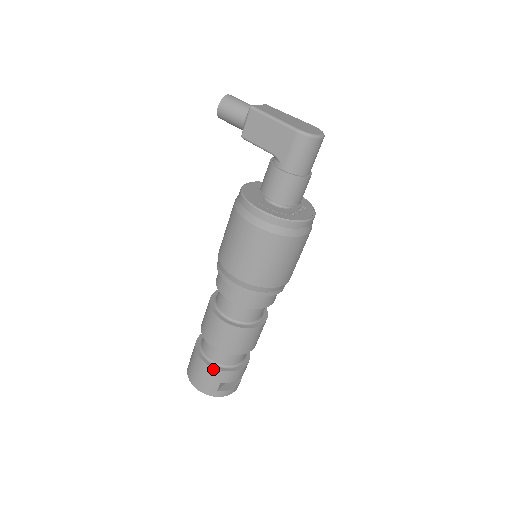
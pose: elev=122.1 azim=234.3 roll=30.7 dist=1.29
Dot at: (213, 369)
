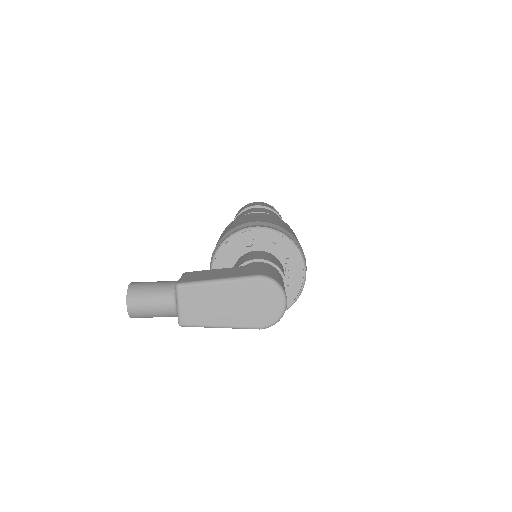
Dot at: occluded
